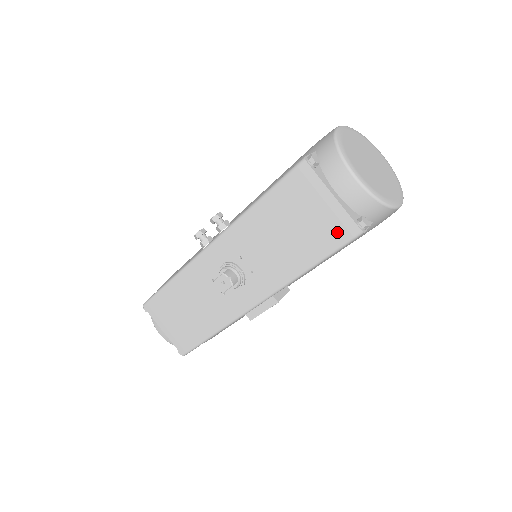
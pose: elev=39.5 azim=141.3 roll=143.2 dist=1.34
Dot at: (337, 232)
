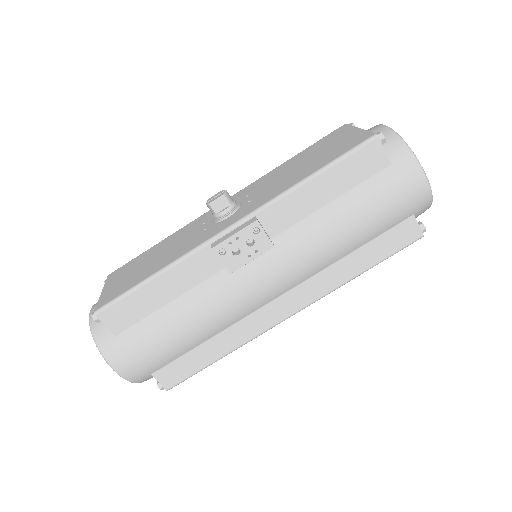
Dot at: (352, 143)
